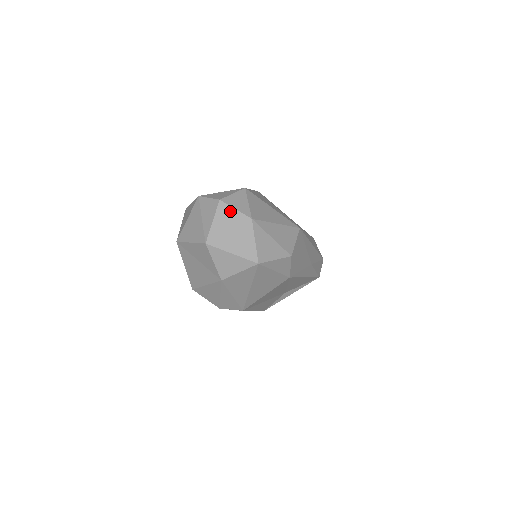
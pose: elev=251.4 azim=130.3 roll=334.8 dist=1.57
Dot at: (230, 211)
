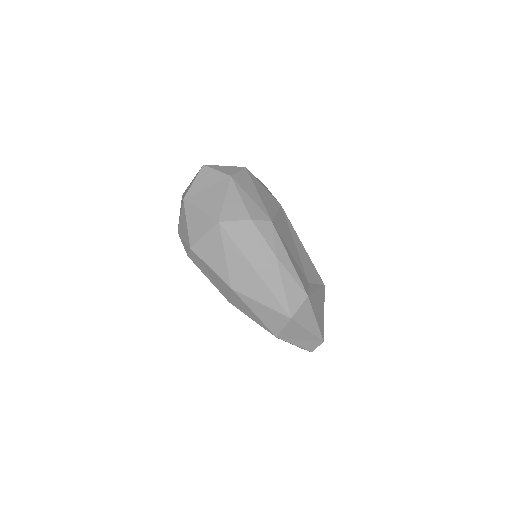
Dot at: occluded
